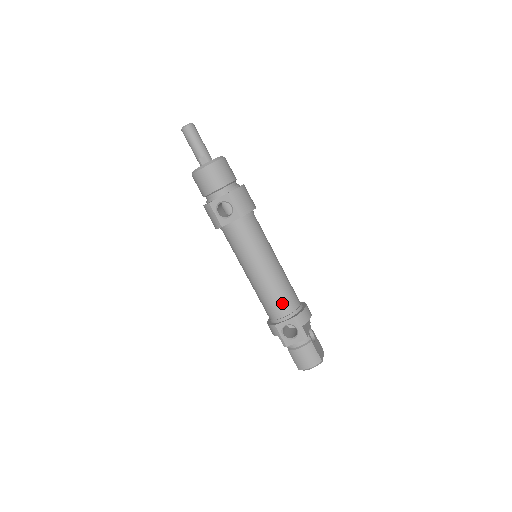
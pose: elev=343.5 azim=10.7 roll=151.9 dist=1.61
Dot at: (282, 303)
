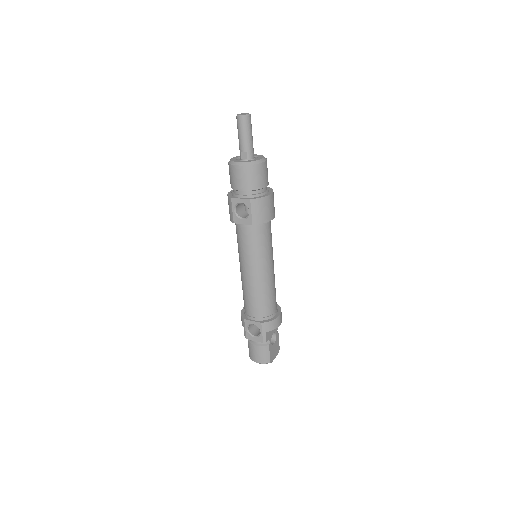
Dot at: (258, 307)
